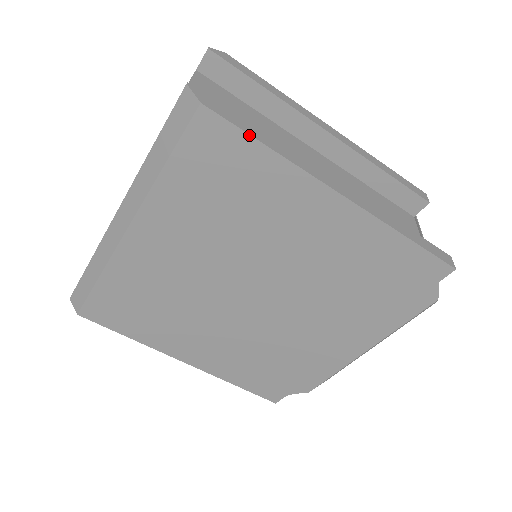
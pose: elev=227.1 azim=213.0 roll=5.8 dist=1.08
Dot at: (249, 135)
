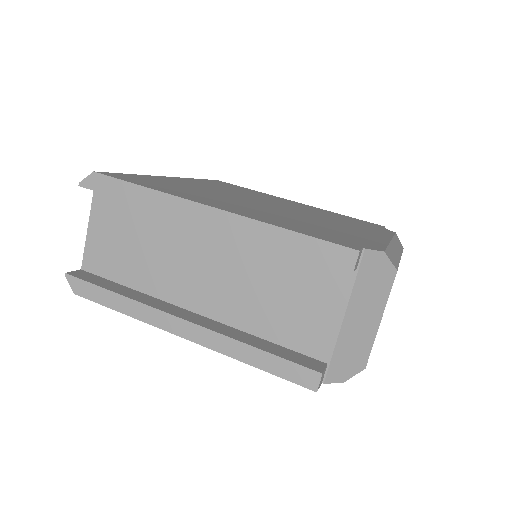
Dot at: (108, 307)
